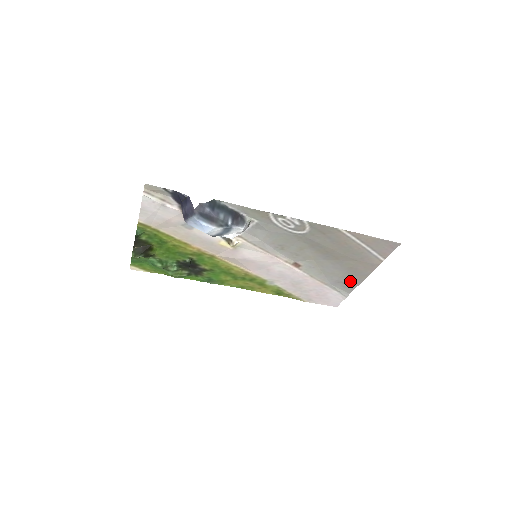
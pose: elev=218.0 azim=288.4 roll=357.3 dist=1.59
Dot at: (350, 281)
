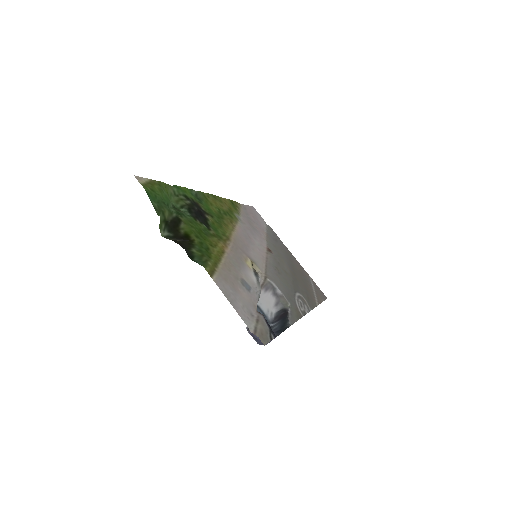
Dot at: (281, 244)
